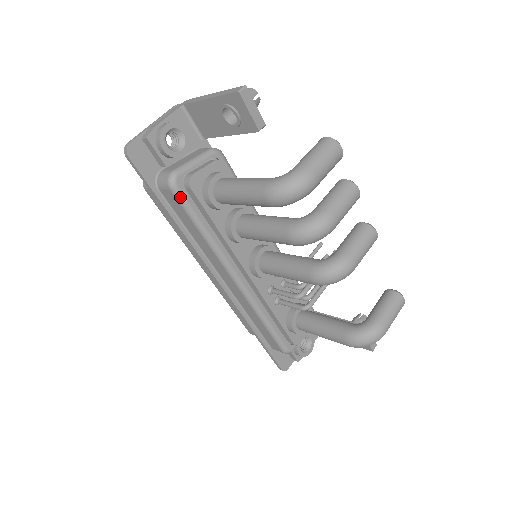
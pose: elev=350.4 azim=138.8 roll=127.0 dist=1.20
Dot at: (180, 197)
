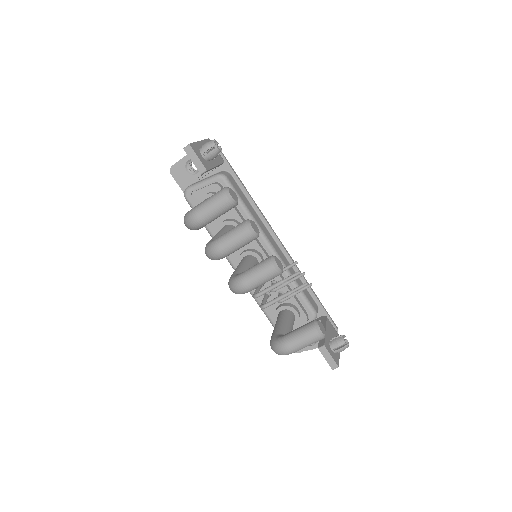
Dot at: (190, 205)
